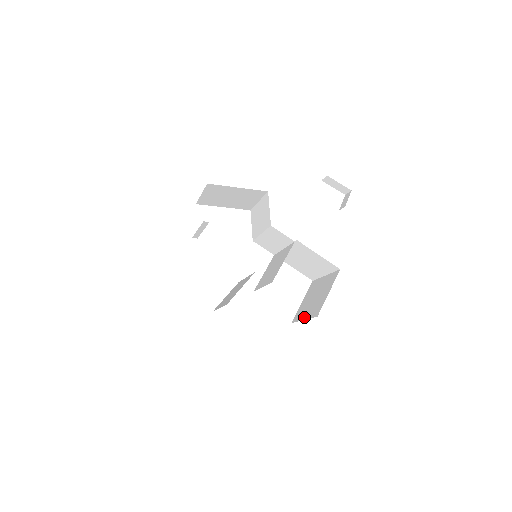
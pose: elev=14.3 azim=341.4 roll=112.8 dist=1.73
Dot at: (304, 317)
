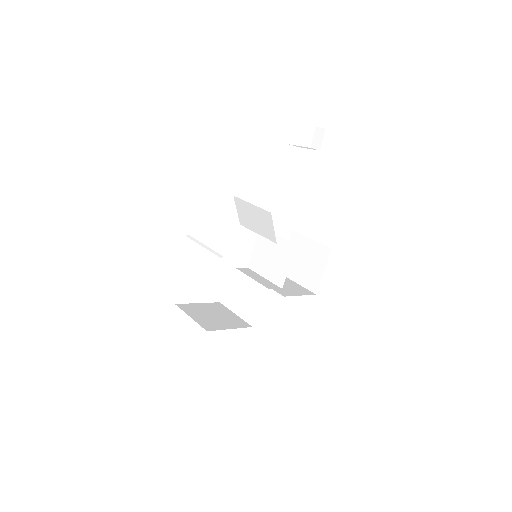
Dot at: (296, 280)
